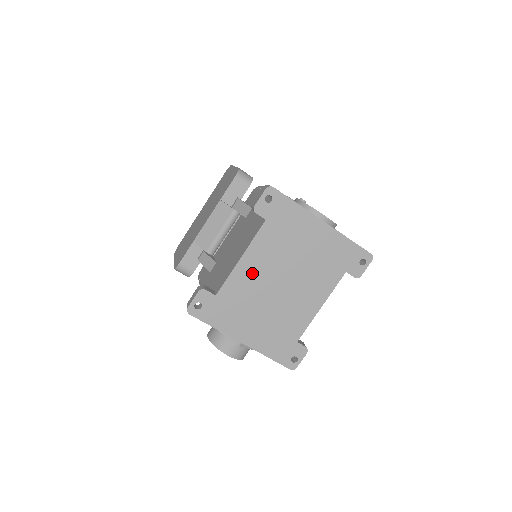
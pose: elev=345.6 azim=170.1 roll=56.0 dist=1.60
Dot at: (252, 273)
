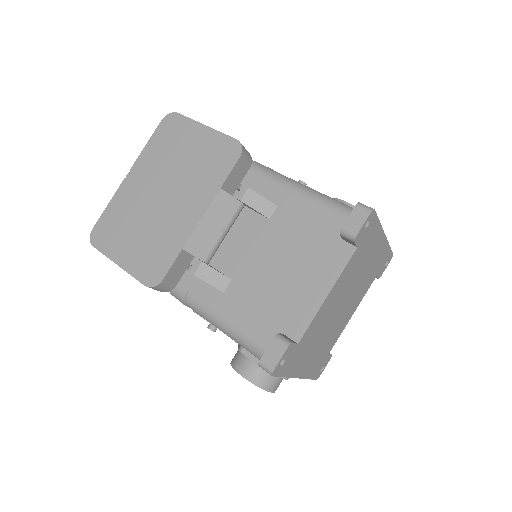
Dot at: (329, 307)
